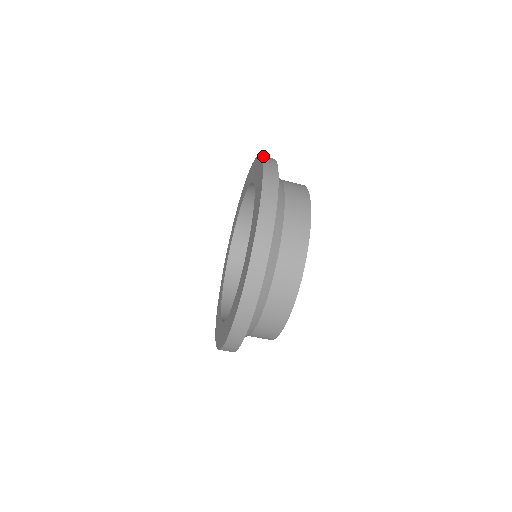
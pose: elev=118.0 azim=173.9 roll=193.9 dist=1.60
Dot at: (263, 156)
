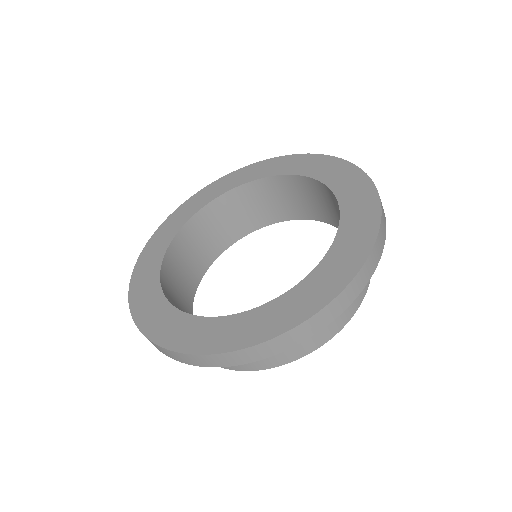
Dot at: (383, 214)
